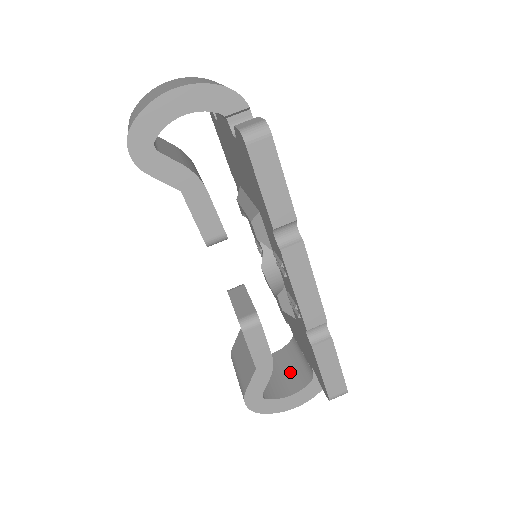
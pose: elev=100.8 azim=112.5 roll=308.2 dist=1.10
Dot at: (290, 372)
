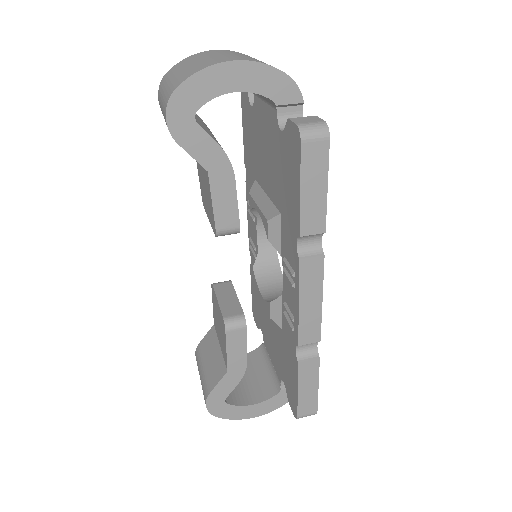
Dot at: (255, 380)
